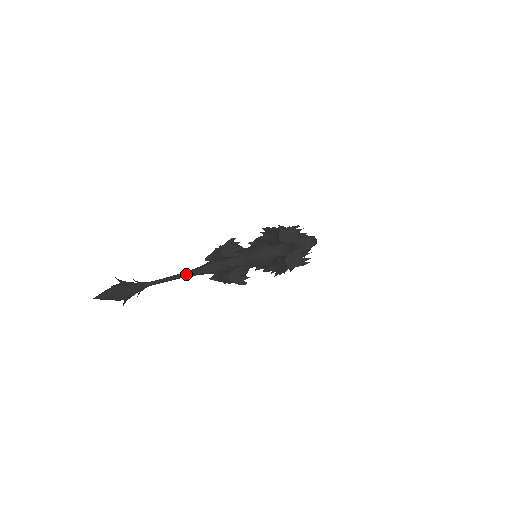
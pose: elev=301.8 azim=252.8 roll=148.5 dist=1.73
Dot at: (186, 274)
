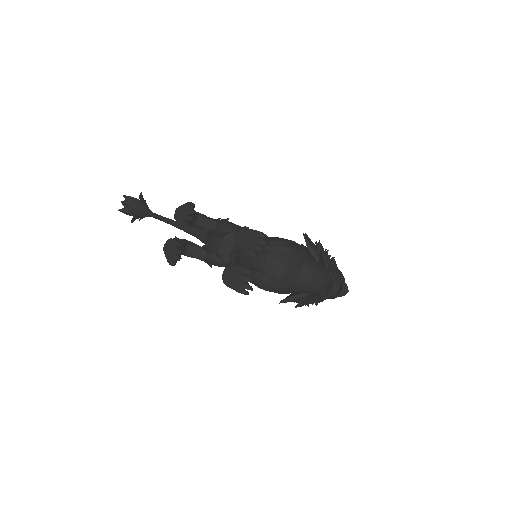
Dot at: (181, 226)
